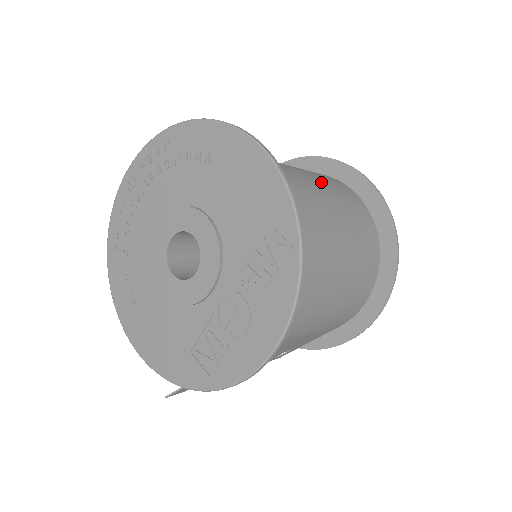
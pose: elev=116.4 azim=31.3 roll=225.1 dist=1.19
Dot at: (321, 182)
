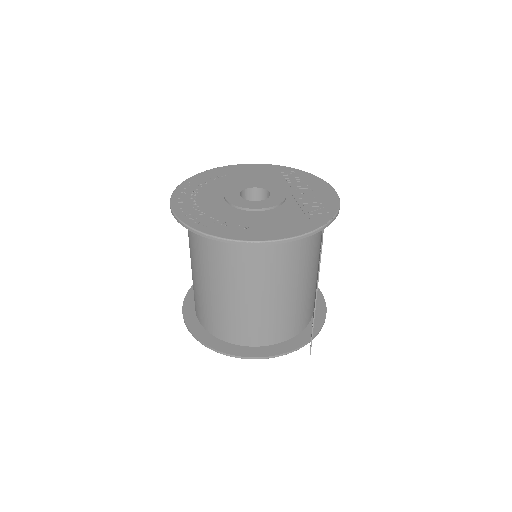
Dot at: occluded
